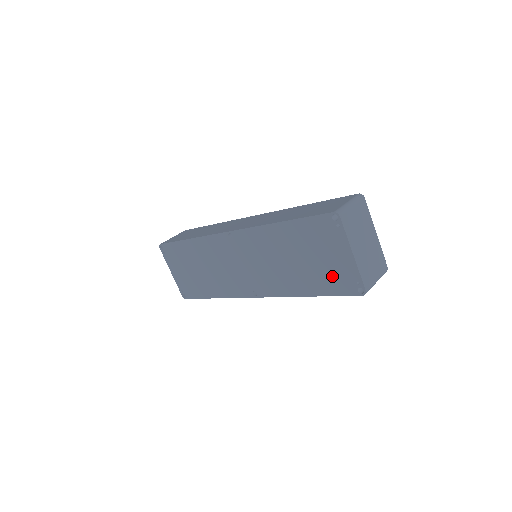
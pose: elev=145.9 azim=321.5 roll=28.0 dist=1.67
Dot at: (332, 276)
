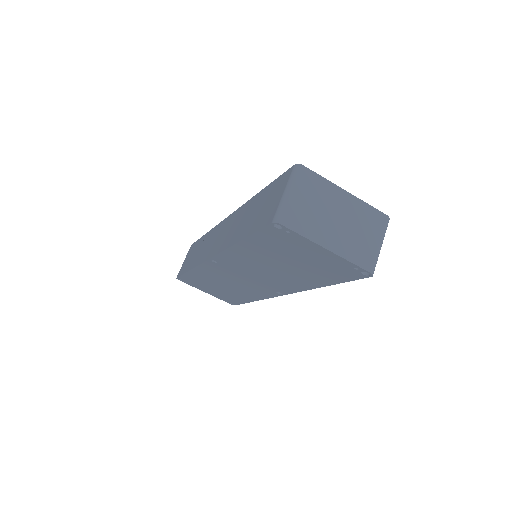
Dot at: (327, 269)
